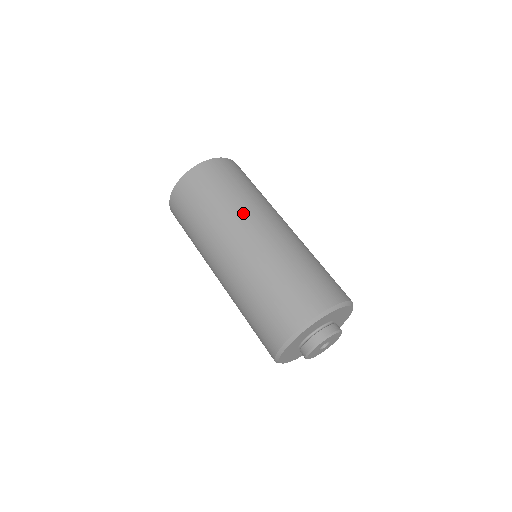
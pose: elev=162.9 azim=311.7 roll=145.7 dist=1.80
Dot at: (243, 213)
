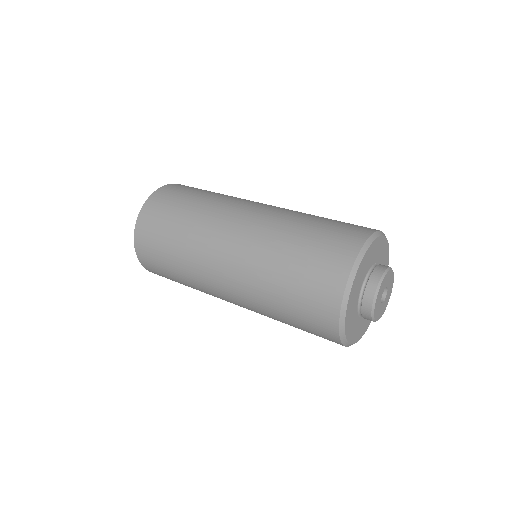
Dot at: (204, 237)
